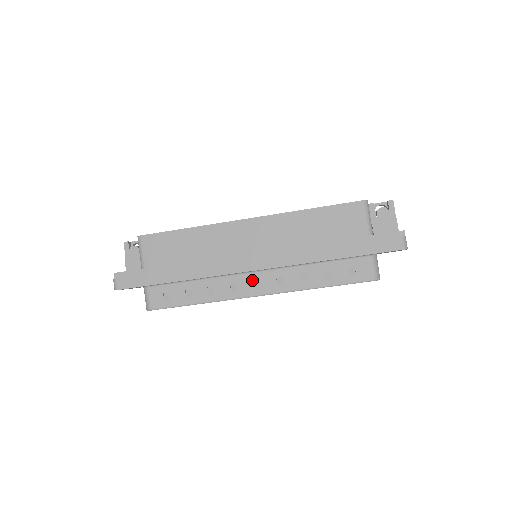
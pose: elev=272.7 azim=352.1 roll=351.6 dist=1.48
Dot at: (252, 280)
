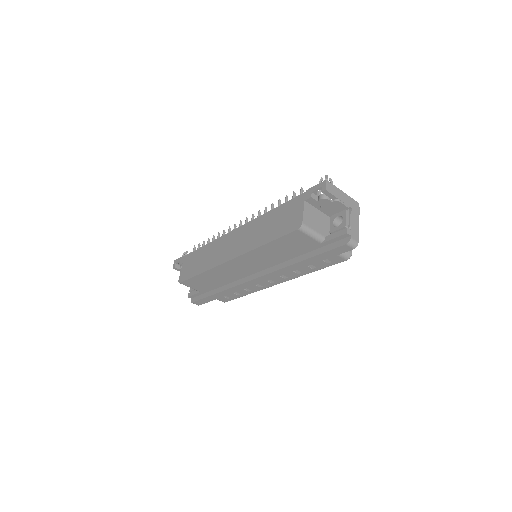
Dot at: (266, 281)
